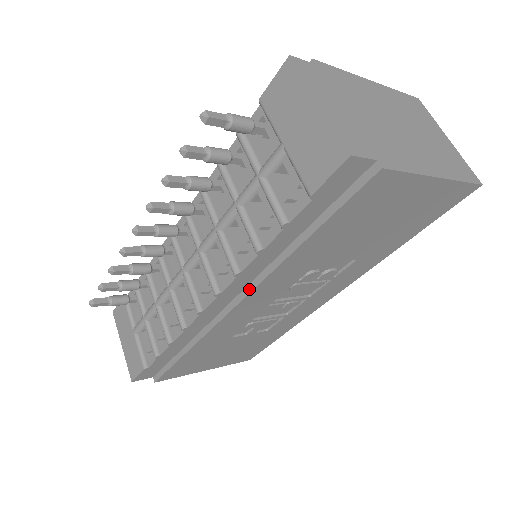
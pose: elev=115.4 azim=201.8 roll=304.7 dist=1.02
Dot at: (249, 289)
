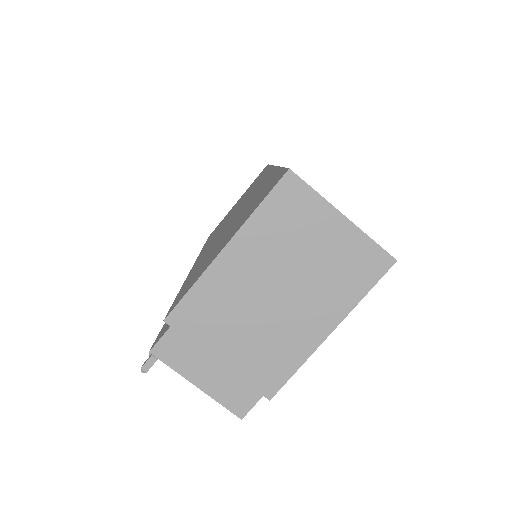
Dot at: occluded
